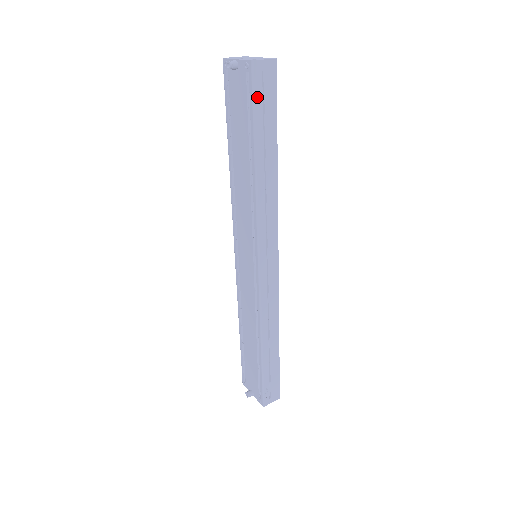
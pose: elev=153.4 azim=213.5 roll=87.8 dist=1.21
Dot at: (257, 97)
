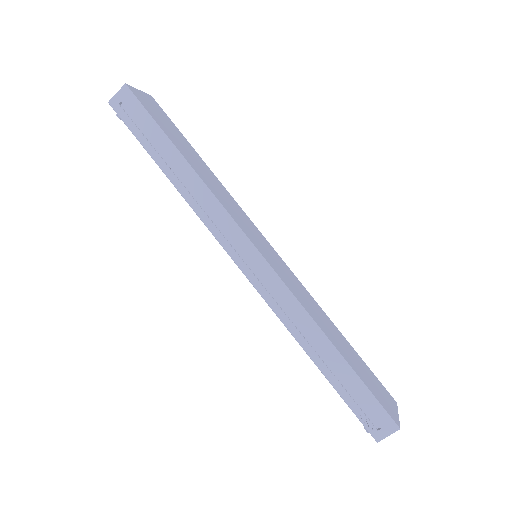
Dot at: (129, 124)
